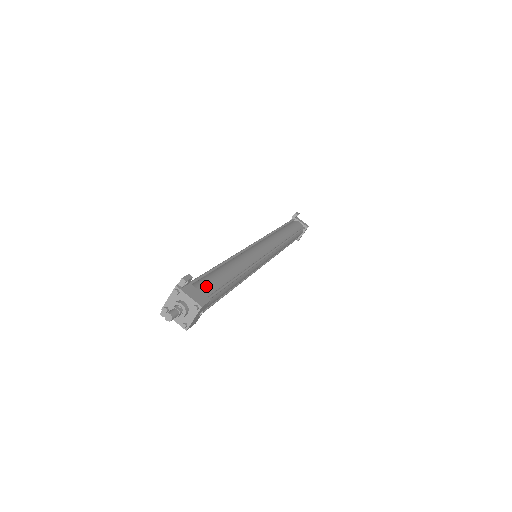
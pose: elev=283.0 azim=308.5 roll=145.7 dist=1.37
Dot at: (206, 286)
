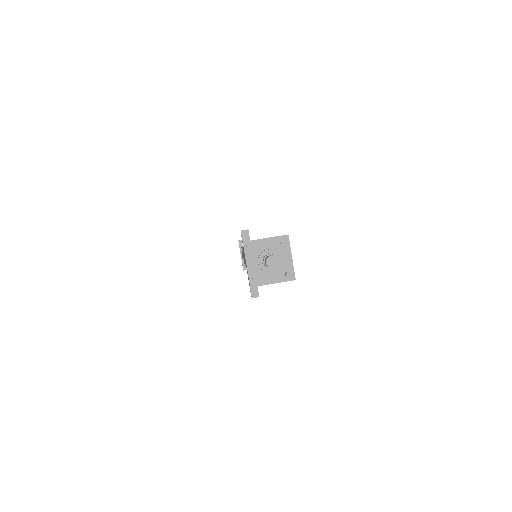
Dot at: occluded
